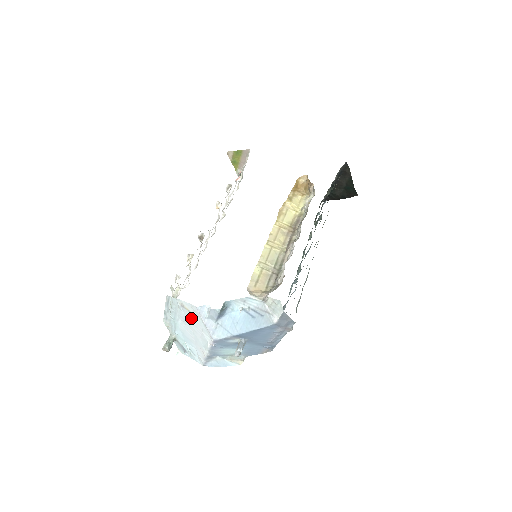
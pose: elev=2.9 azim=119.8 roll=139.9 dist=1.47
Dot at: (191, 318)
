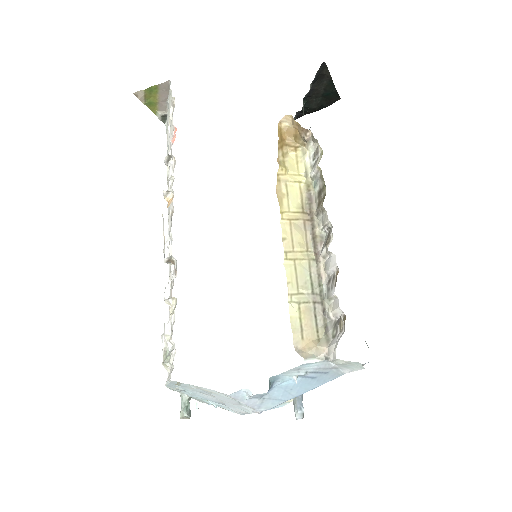
Dot at: (217, 396)
